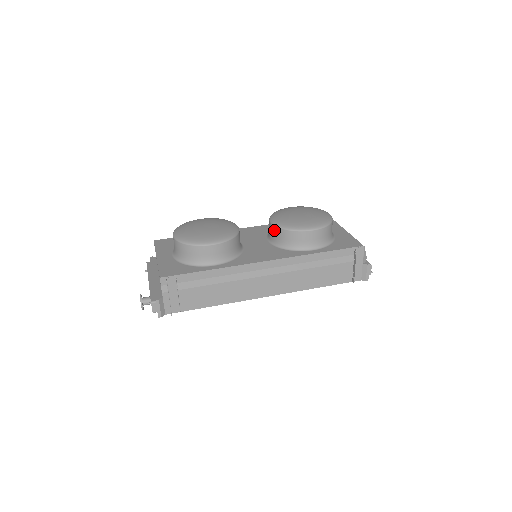
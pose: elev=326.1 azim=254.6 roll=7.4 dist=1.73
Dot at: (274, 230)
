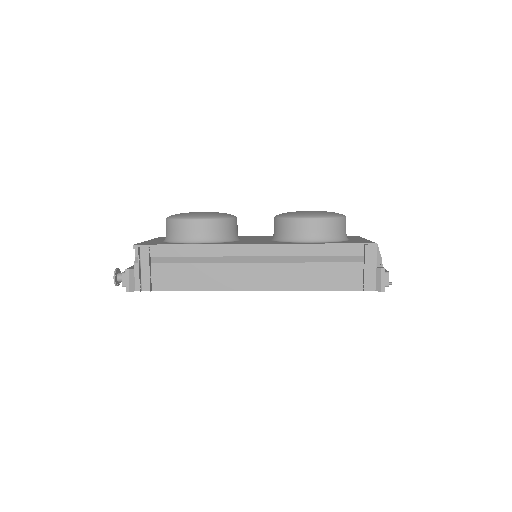
Dot at: (275, 223)
